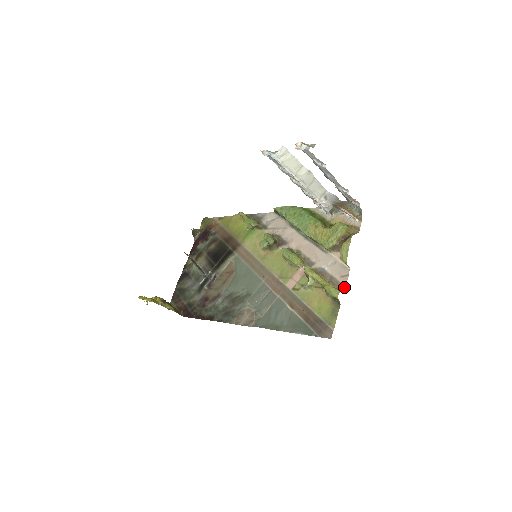
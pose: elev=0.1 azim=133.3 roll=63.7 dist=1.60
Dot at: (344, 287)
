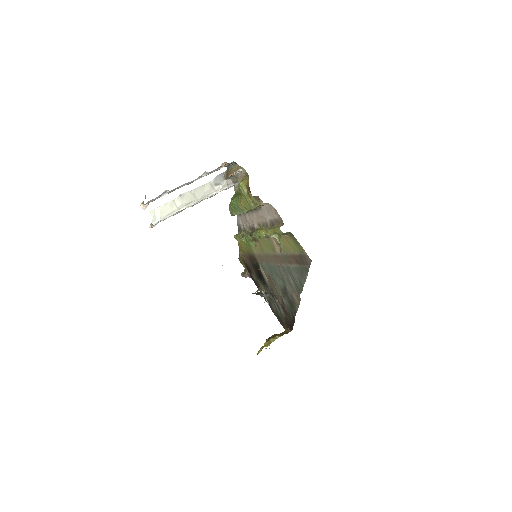
Dot at: (281, 219)
